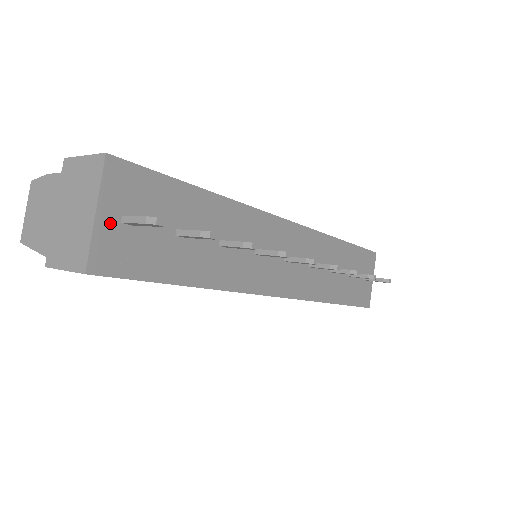
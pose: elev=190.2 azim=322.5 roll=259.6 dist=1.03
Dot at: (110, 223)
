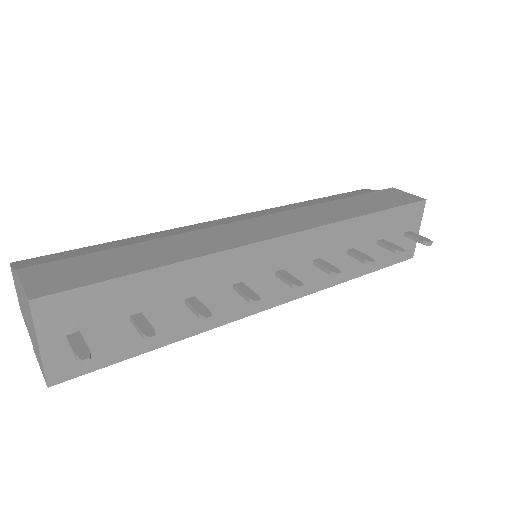
Dot at: (56, 346)
